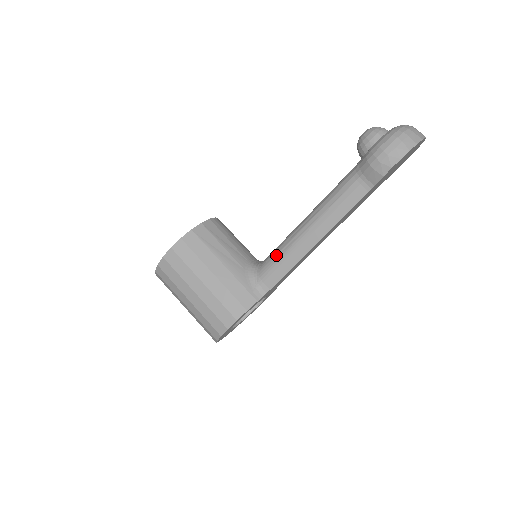
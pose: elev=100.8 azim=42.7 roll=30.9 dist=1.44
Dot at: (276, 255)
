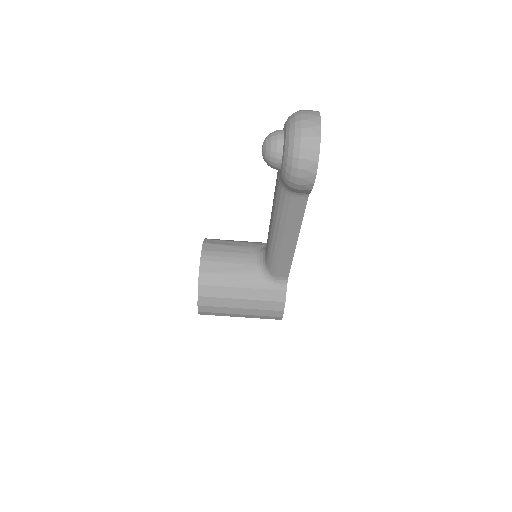
Dot at: (273, 260)
